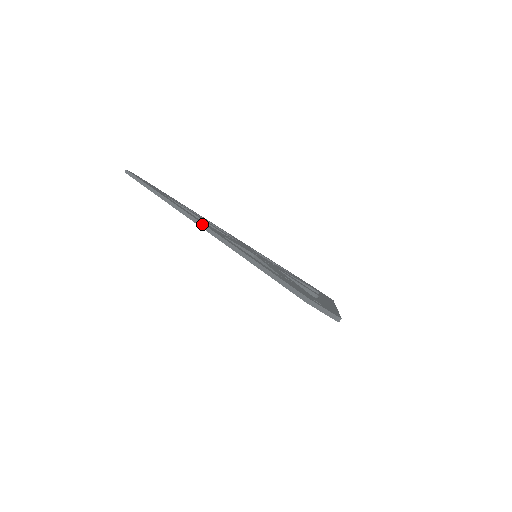
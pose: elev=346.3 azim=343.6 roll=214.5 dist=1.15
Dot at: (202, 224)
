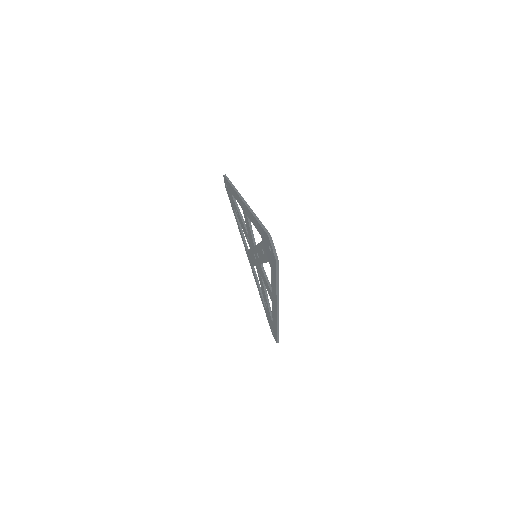
Dot at: (245, 201)
